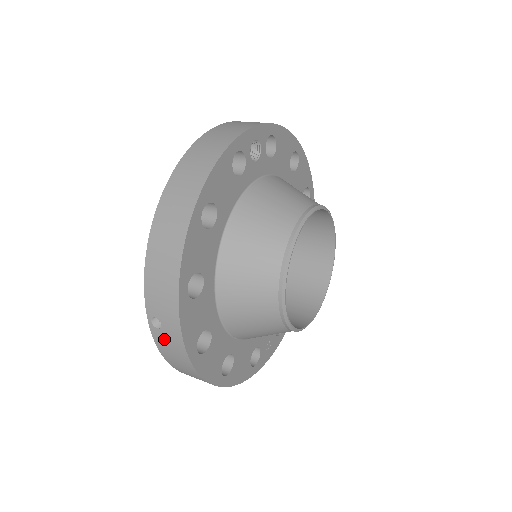
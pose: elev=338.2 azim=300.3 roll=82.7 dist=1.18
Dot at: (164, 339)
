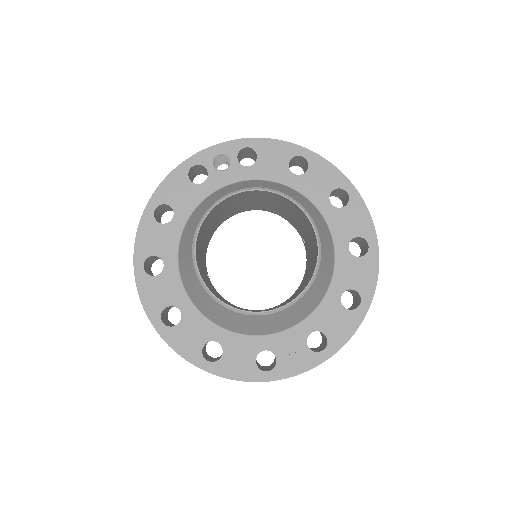
Dot at: occluded
